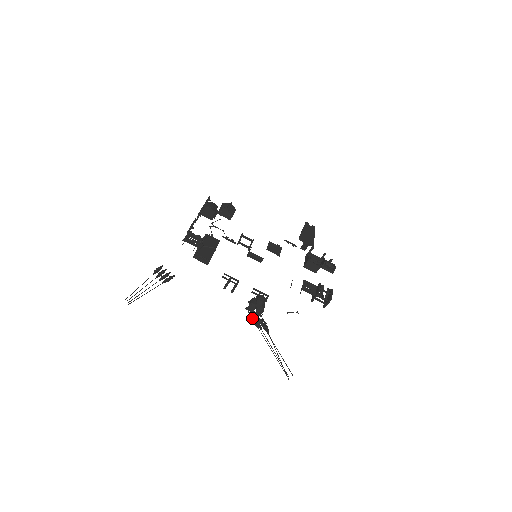
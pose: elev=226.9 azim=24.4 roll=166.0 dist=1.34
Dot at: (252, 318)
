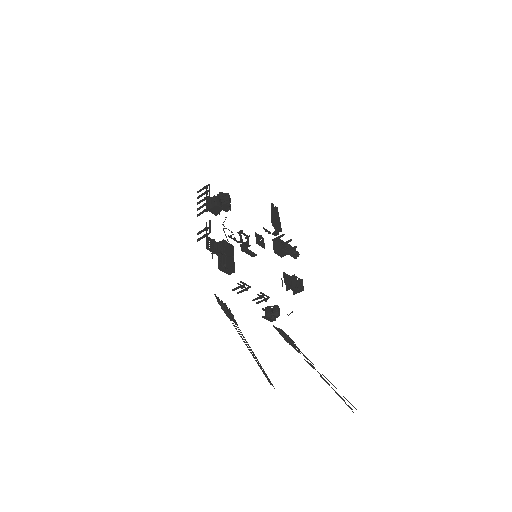
Dot at: (283, 336)
